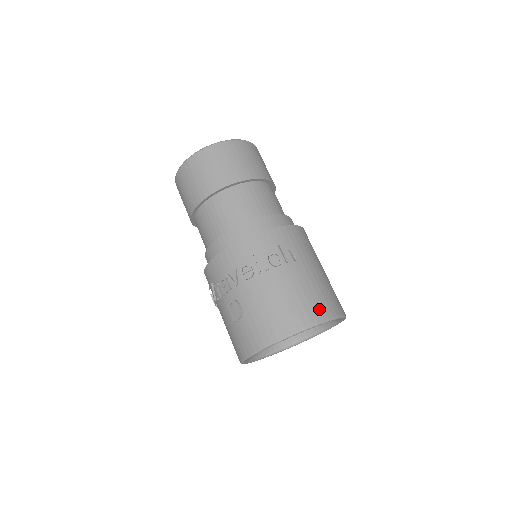
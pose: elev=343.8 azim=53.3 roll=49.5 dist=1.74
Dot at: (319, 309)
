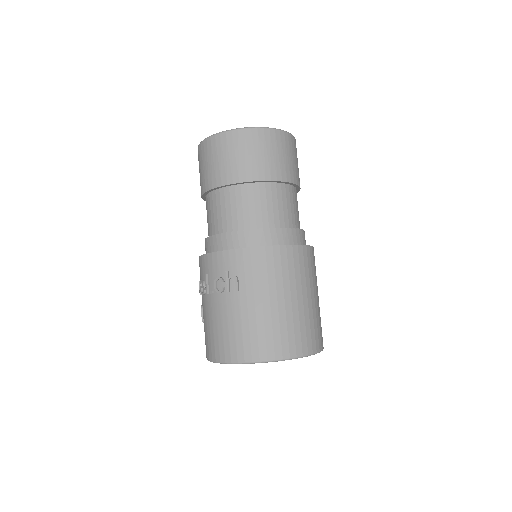
Dot at: (244, 349)
